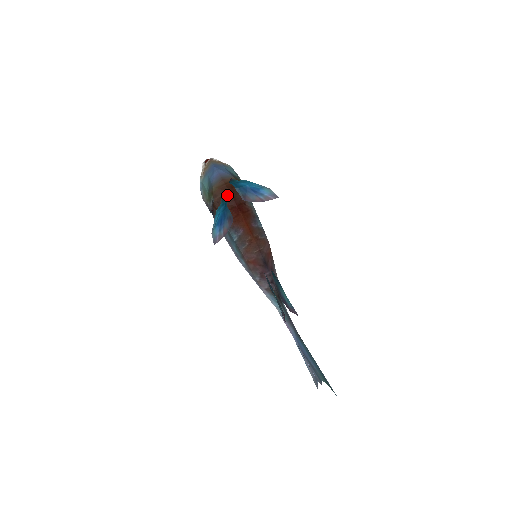
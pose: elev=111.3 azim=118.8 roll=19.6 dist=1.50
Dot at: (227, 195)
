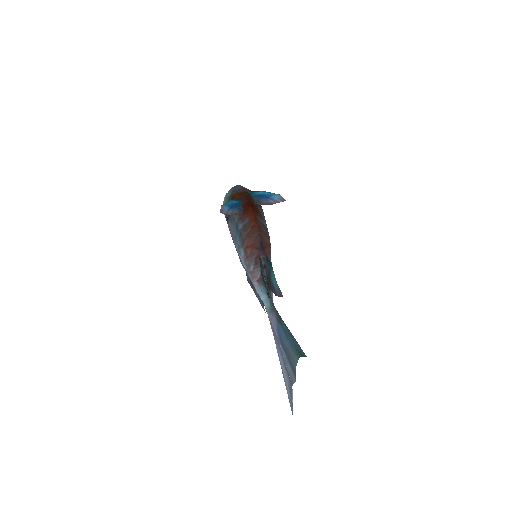
Dot at: (243, 197)
